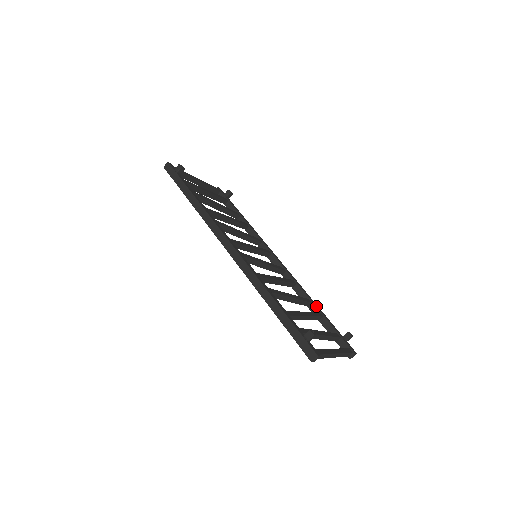
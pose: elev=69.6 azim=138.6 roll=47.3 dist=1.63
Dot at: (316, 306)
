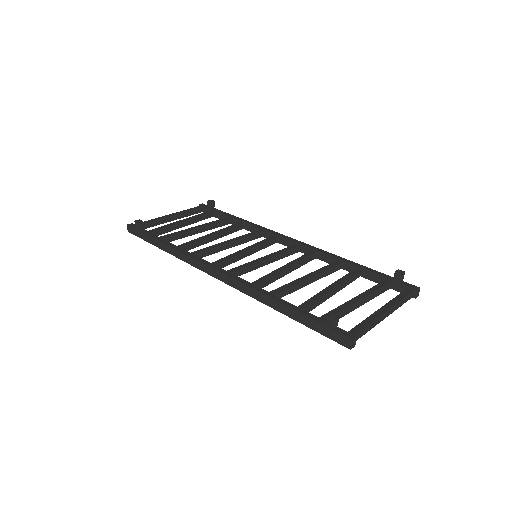
Dot at: (349, 263)
